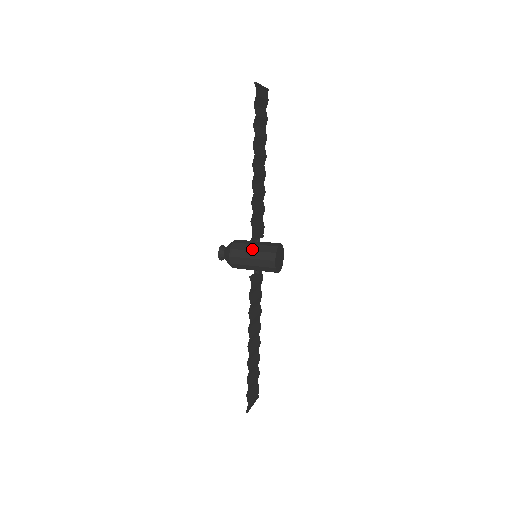
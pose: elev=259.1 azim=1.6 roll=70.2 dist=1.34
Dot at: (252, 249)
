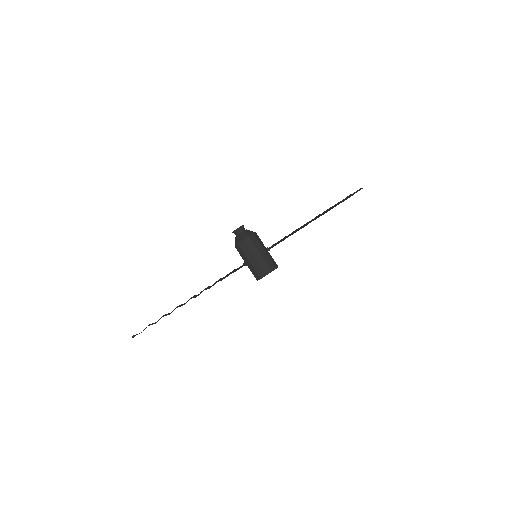
Dot at: (265, 250)
